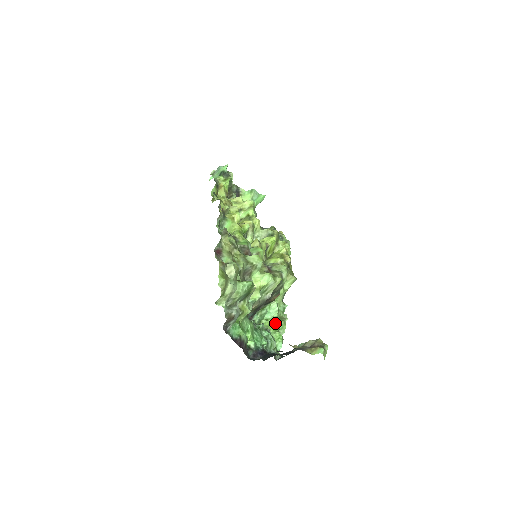
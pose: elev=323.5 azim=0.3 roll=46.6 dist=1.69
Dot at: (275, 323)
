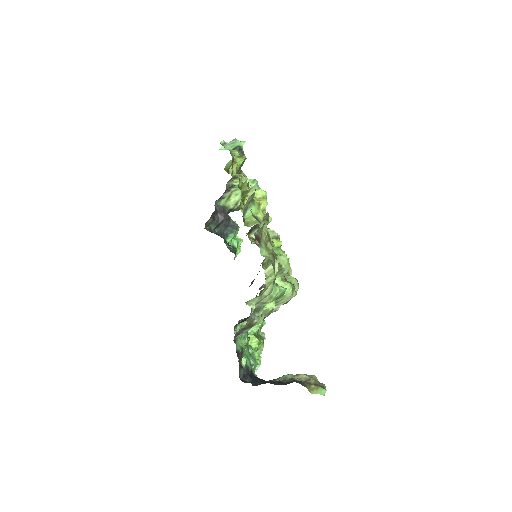
Dot at: (256, 340)
